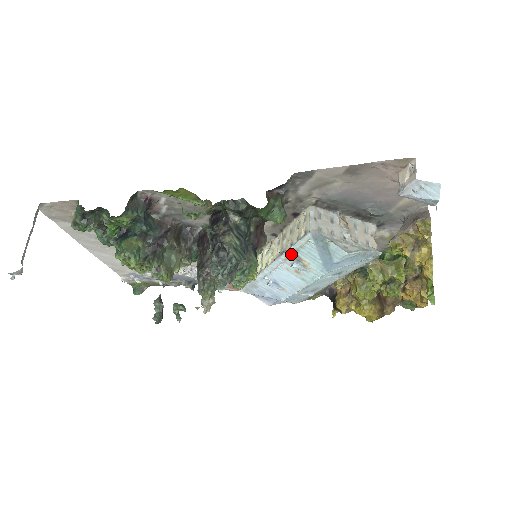
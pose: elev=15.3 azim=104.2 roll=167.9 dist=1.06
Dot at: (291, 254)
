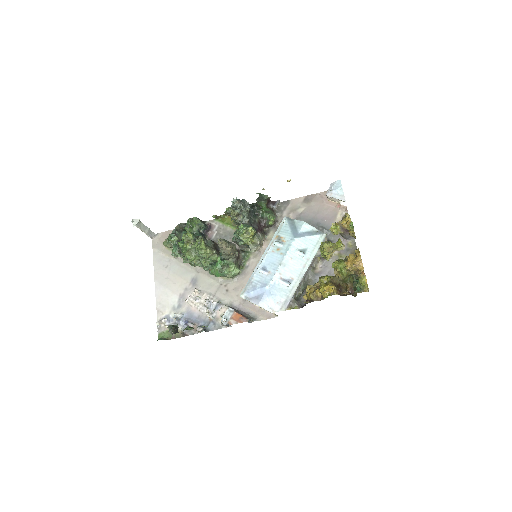
Dot at: (275, 237)
